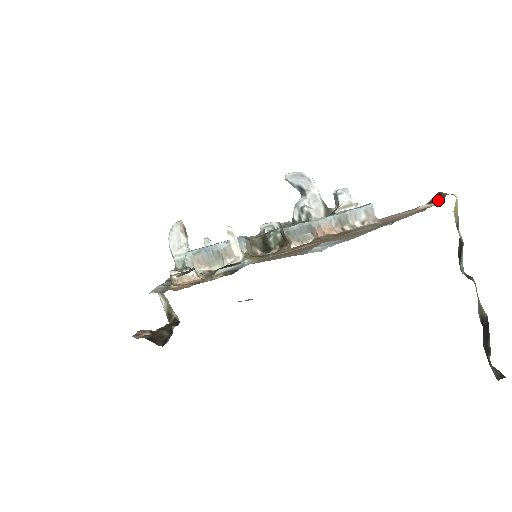
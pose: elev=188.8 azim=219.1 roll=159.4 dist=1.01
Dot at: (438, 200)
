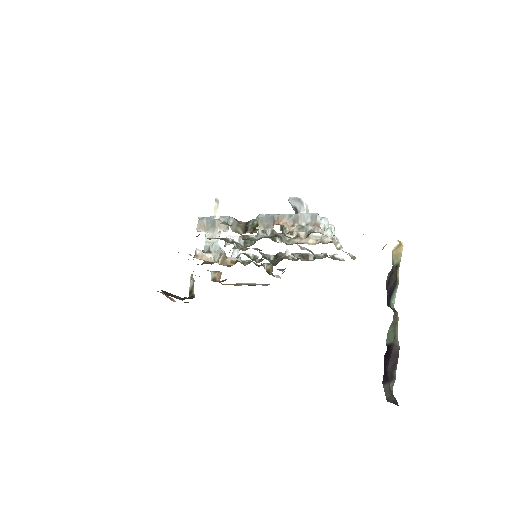
Dot at: occluded
